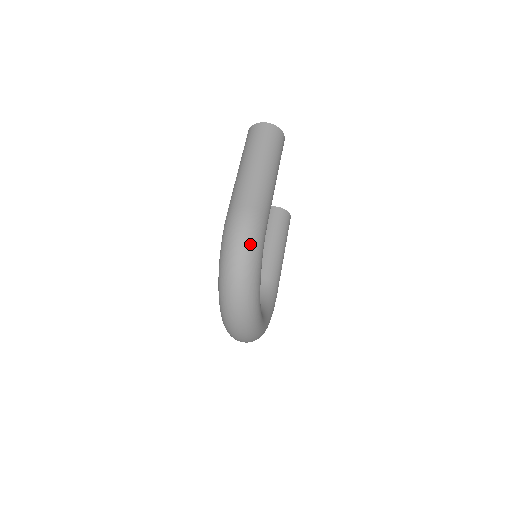
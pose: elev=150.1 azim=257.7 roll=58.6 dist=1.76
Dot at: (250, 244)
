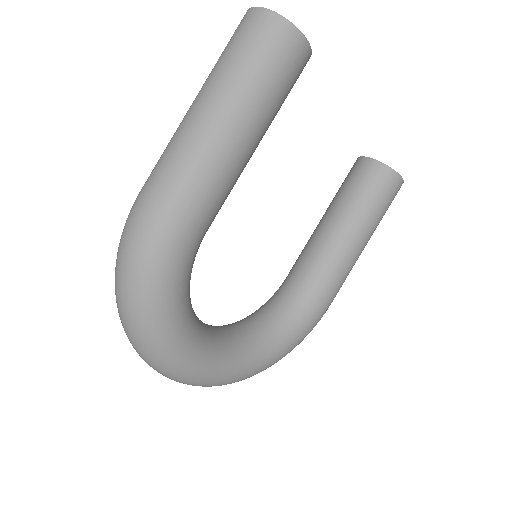
Dot at: (137, 266)
